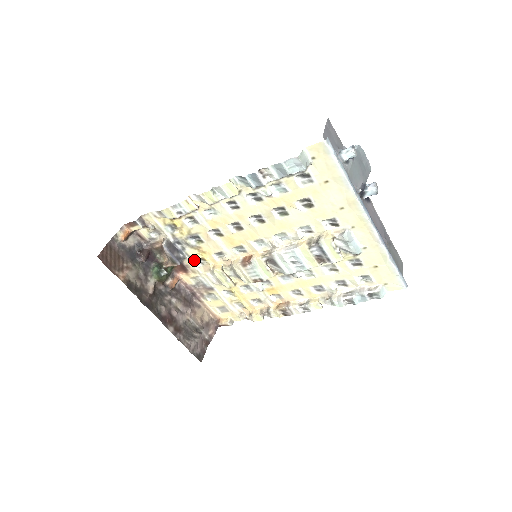
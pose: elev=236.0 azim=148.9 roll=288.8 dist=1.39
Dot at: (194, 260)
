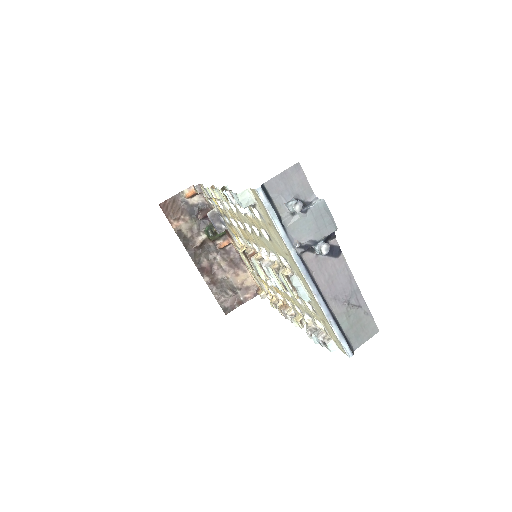
Dot at: (233, 234)
